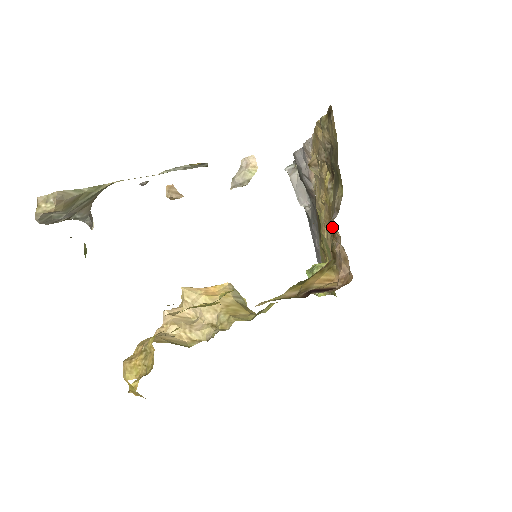
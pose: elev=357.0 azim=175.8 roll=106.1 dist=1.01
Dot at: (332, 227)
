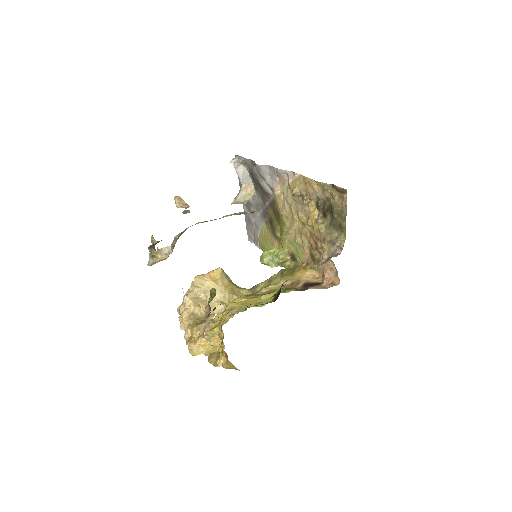
Dot at: (318, 245)
